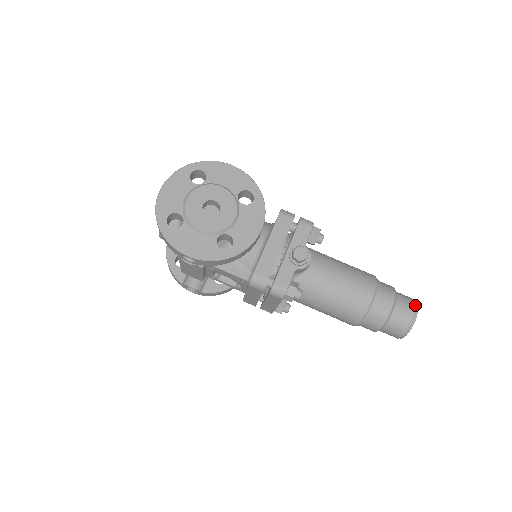
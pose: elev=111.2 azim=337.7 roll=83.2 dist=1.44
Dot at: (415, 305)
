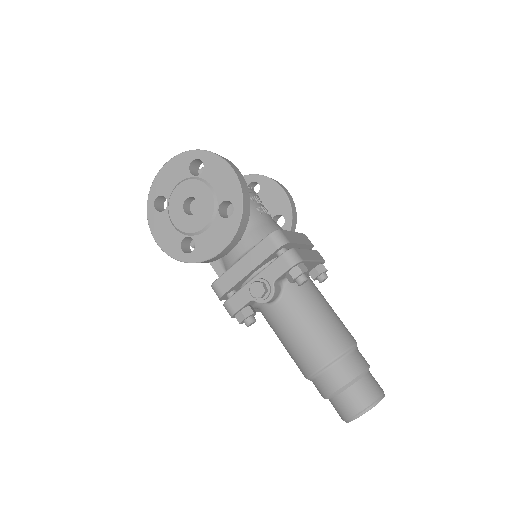
Dot at: (367, 405)
